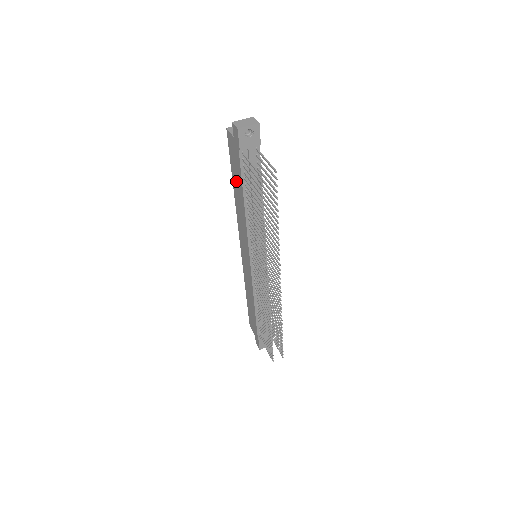
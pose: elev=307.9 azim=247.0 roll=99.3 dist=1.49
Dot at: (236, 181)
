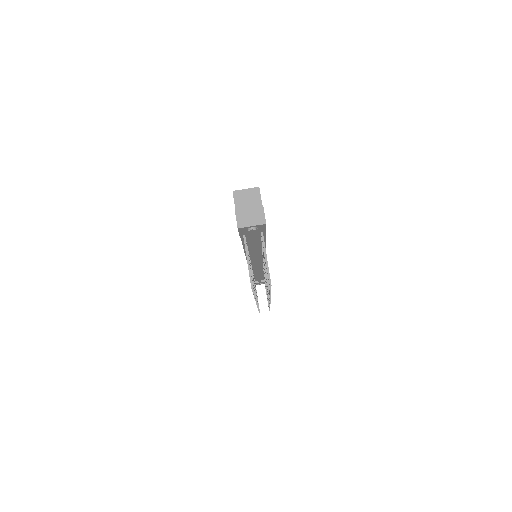
Dot at: occluded
